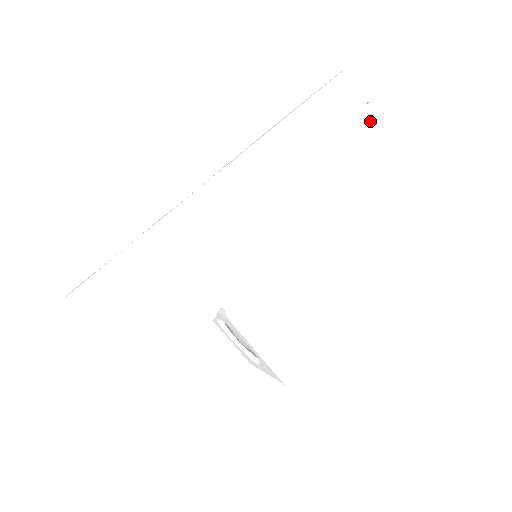
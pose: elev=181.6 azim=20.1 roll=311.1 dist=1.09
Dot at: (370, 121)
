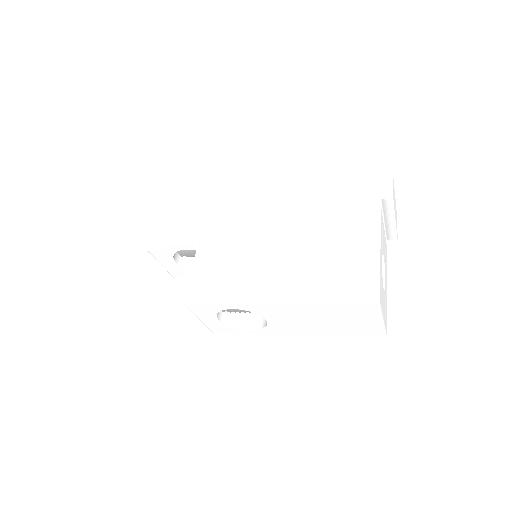
Dot at: (373, 209)
